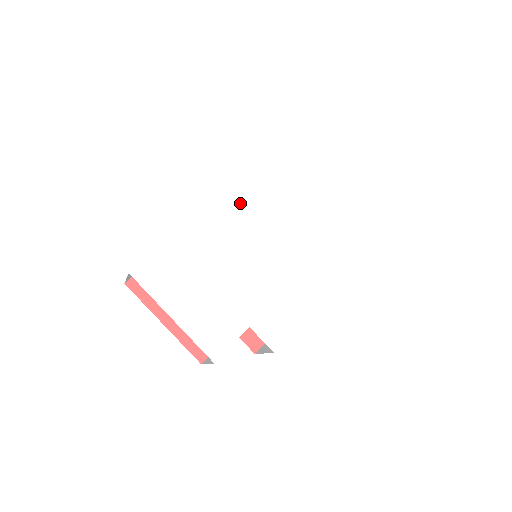
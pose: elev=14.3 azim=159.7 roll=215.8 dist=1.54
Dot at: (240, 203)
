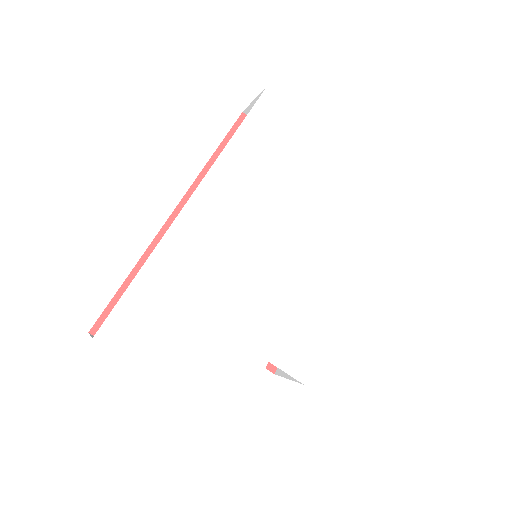
Dot at: (225, 194)
